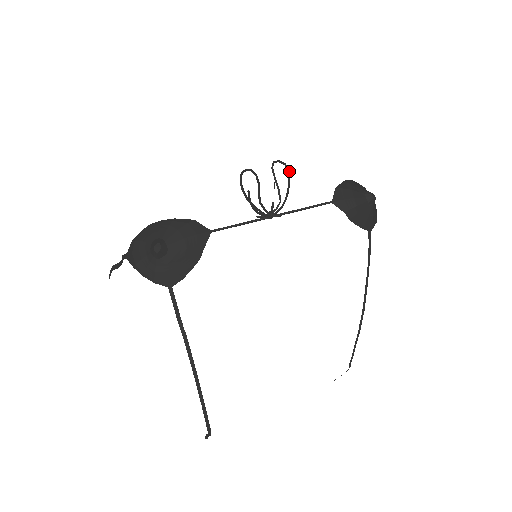
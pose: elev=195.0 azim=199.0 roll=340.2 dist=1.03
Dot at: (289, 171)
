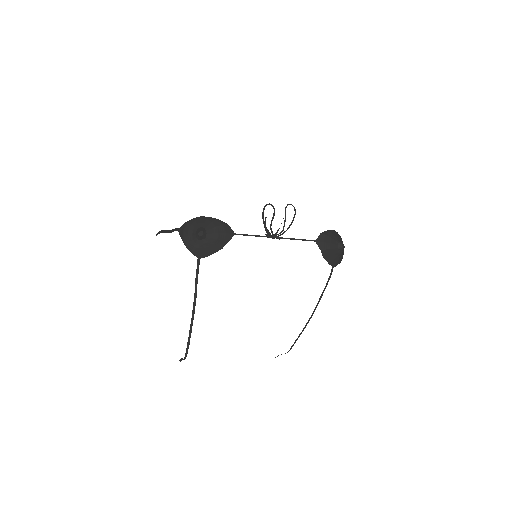
Dot at: occluded
